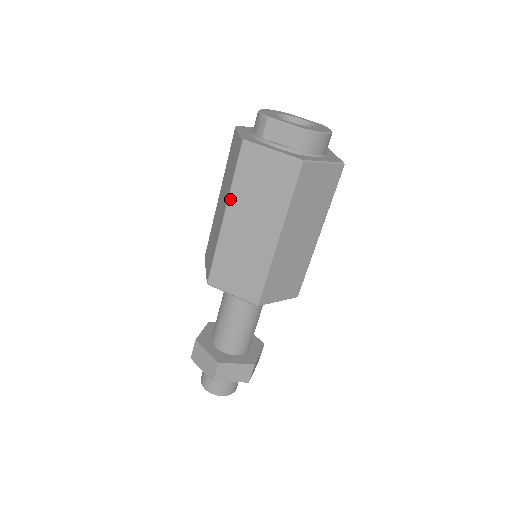
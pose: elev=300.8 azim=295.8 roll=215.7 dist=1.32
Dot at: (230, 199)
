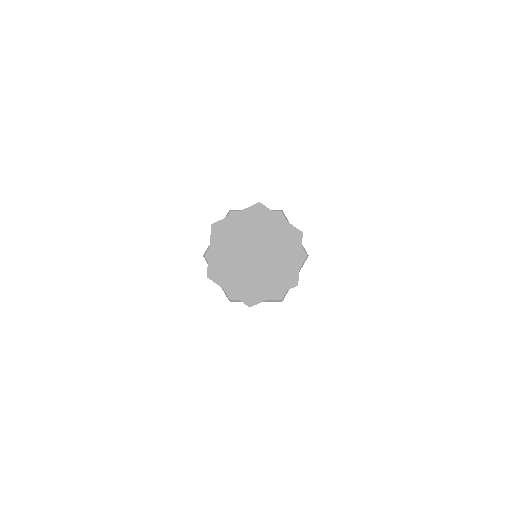
Dot at: occluded
